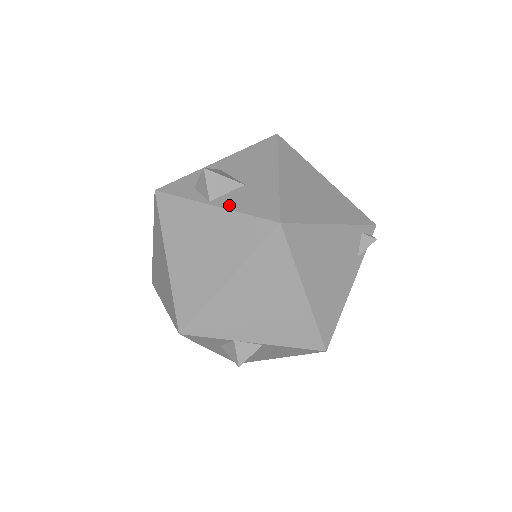
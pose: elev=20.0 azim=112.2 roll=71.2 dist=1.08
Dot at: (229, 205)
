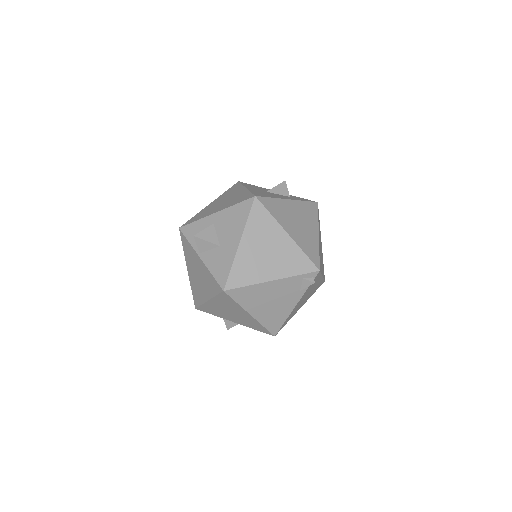
Dot at: (207, 262)
